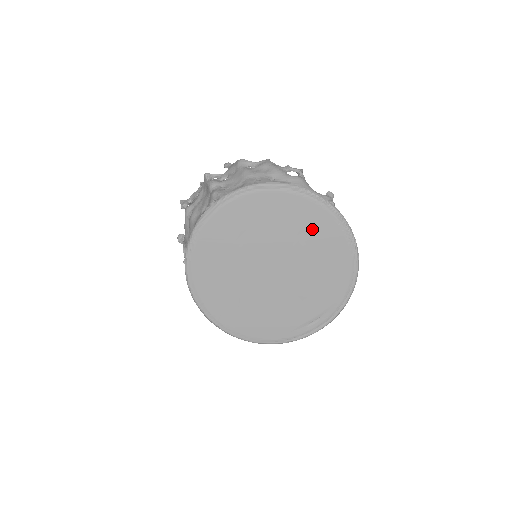
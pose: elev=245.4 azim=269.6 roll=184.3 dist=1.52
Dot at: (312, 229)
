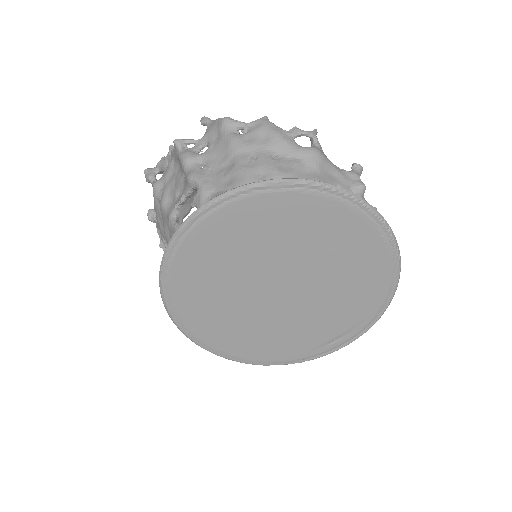
Dot at: (338, 237)
